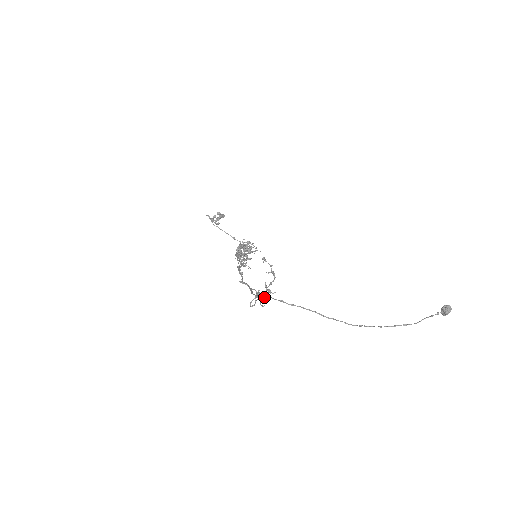
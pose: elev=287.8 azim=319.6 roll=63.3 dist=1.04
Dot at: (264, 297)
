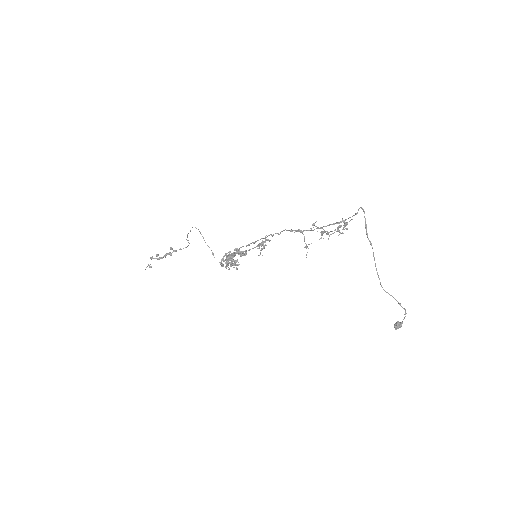
Dot at: (347, 224)
